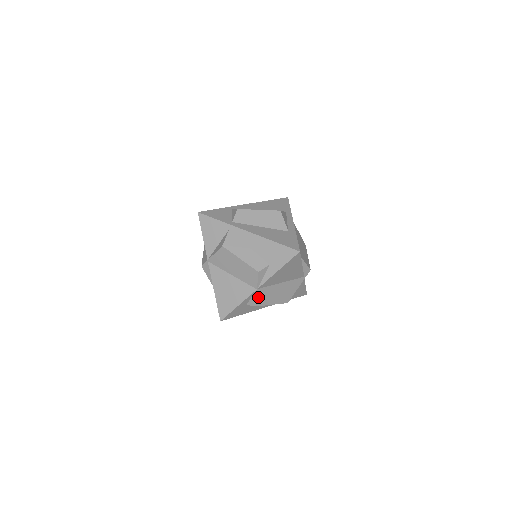
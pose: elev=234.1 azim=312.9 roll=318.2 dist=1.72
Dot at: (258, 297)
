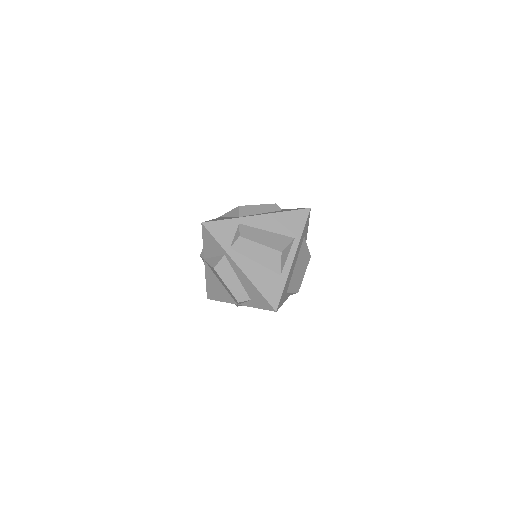
Dot at: (239, 305)
